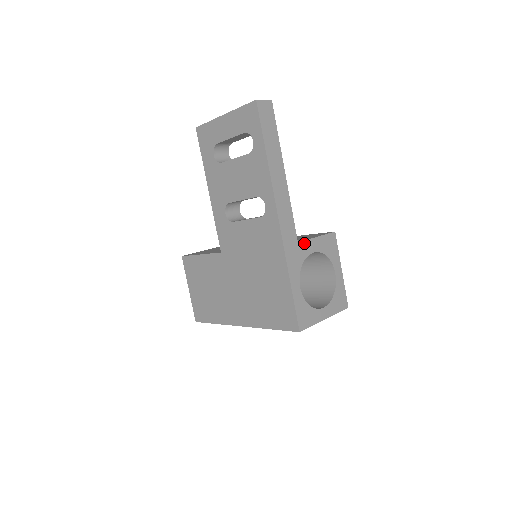
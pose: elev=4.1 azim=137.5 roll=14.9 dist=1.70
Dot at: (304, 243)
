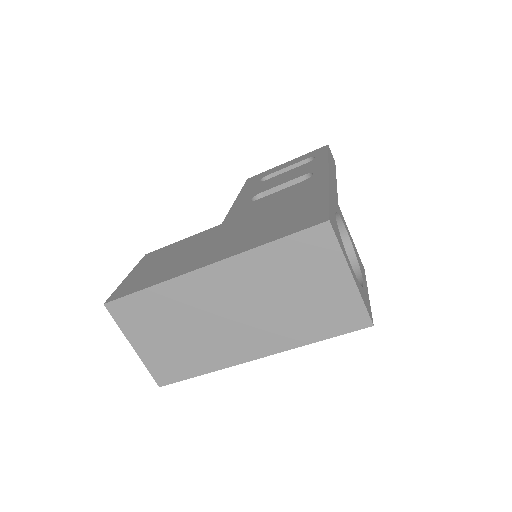
Dot at: (342, 216)
